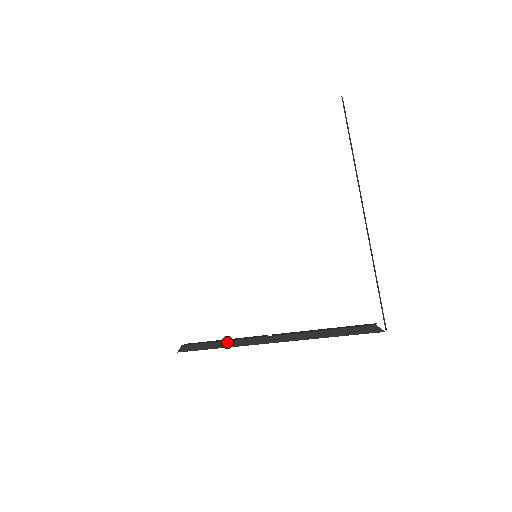
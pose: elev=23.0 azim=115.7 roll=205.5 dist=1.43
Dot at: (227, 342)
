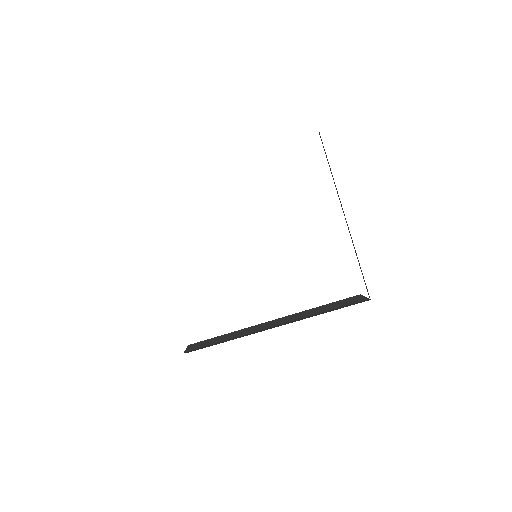
Dot at: (230, 334)
